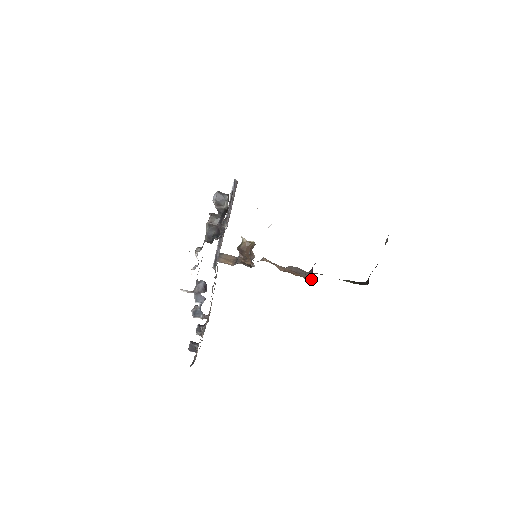
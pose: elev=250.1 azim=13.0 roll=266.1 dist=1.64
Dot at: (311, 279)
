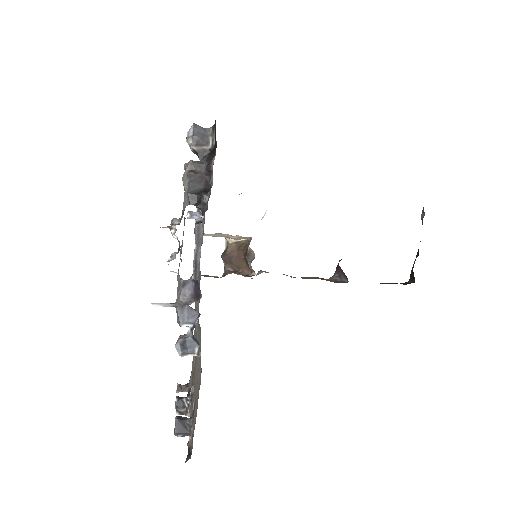
Dot at: (341, 281)
